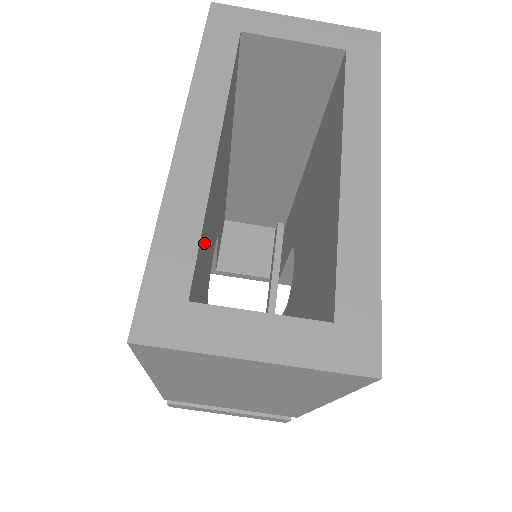
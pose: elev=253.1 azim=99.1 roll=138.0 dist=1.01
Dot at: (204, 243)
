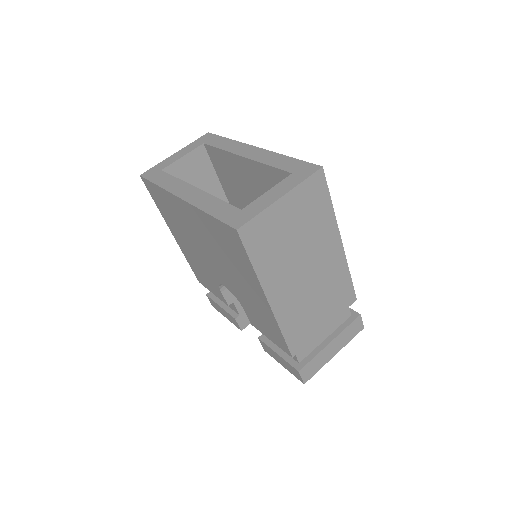
Dot at: occluded
